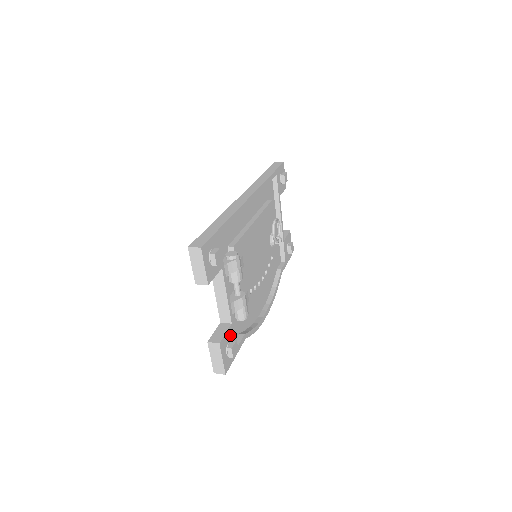
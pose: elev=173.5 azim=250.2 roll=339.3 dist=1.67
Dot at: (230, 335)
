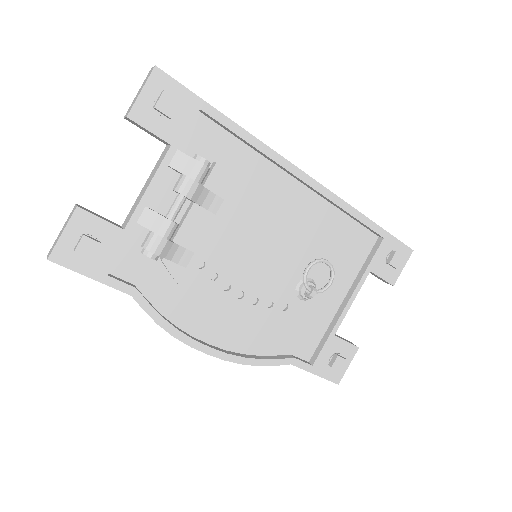
Dot at: (107, 236)
